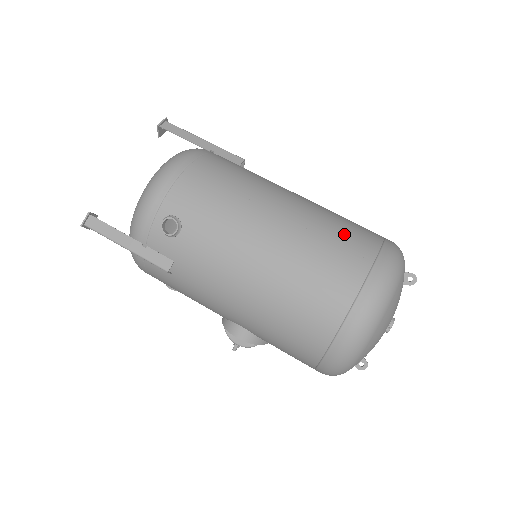
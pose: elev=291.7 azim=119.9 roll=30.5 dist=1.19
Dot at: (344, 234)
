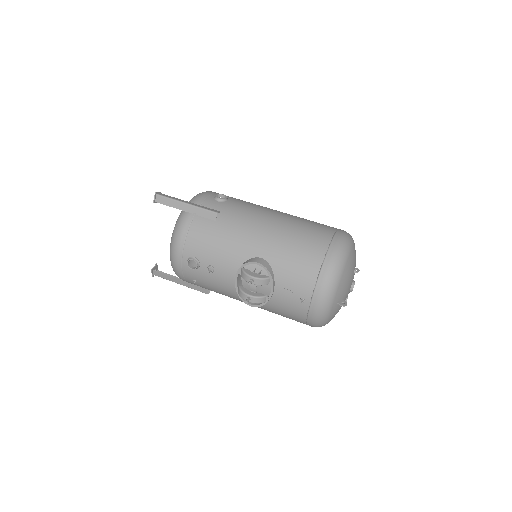
Dot at: occluded
